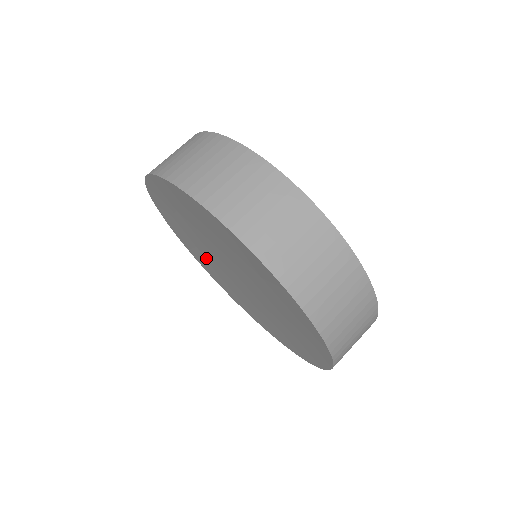
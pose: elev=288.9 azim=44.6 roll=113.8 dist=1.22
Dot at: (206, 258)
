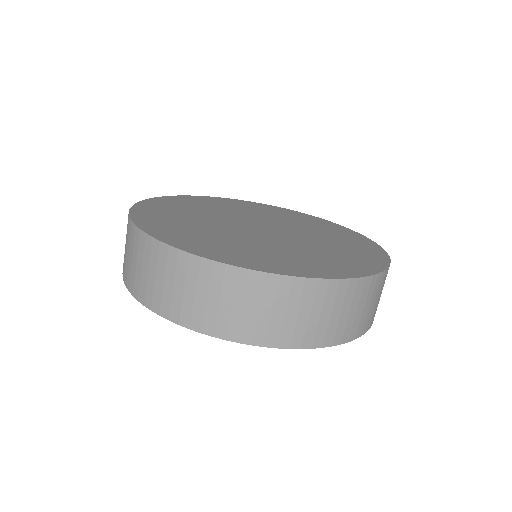
Dot at: occluded
